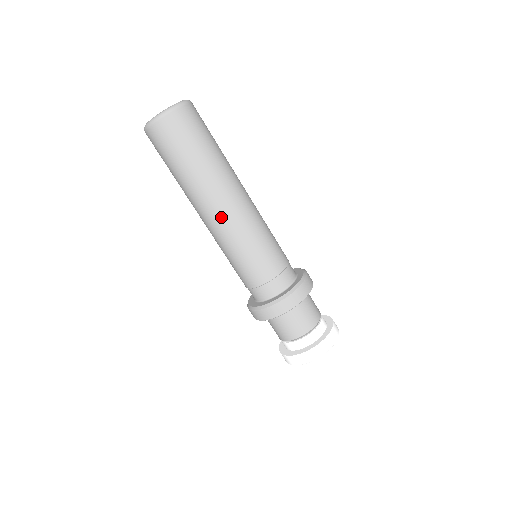
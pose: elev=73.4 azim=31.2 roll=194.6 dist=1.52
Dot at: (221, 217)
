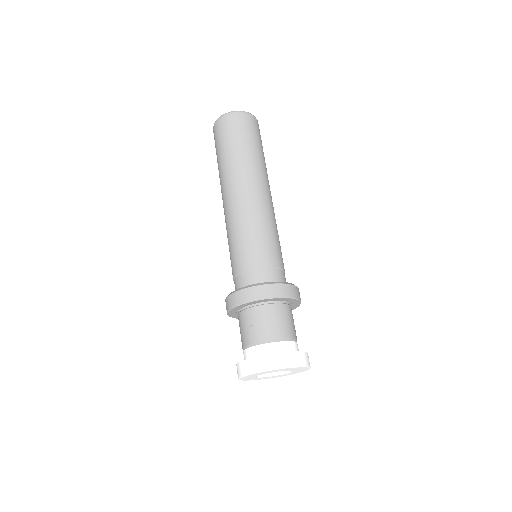
Dot at: (246, 195)
